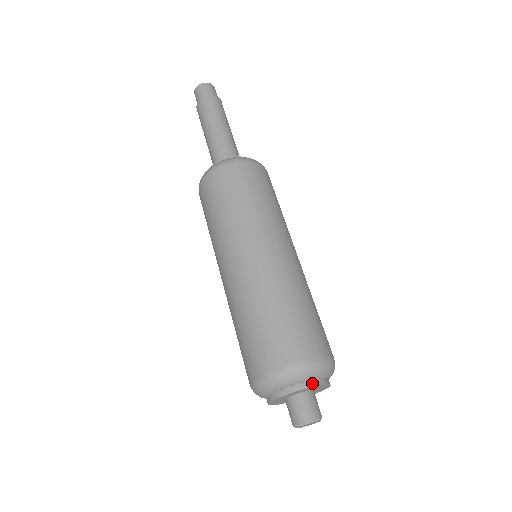
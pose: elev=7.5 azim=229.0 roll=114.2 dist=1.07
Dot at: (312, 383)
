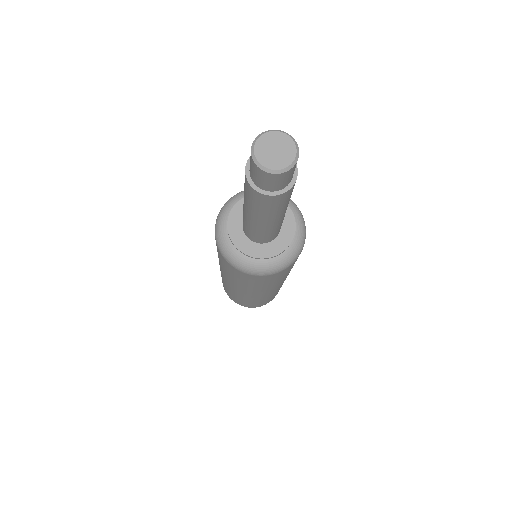
Dot at: occluded
